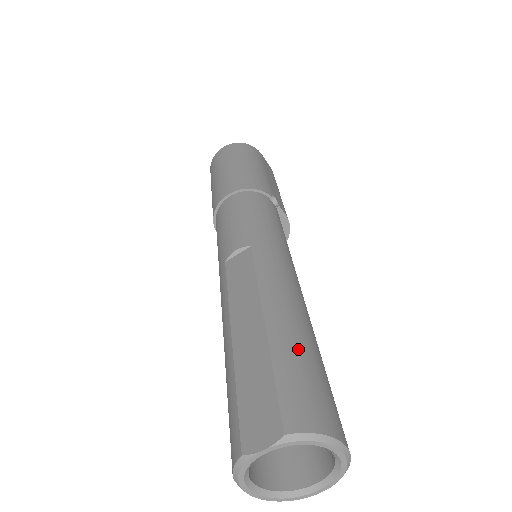
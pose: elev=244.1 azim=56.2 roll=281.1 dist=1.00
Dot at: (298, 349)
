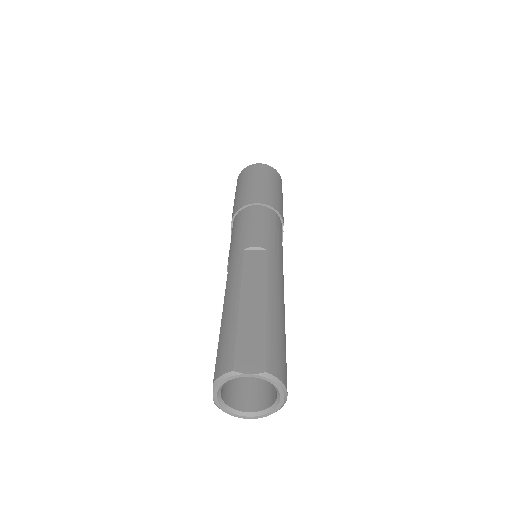
Dot at: (281, 331)
